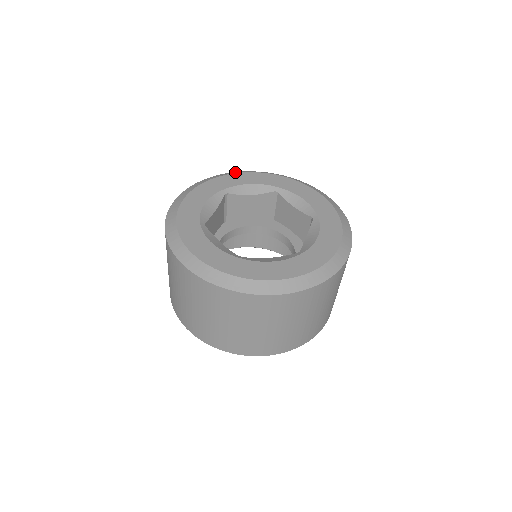
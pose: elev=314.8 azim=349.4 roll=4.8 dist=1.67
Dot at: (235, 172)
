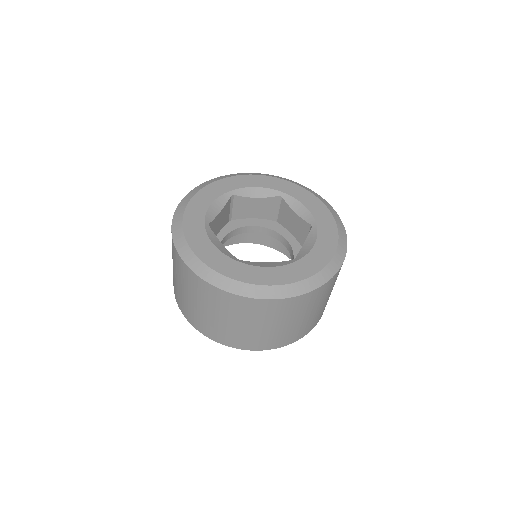
Dot at: (243, 173)
